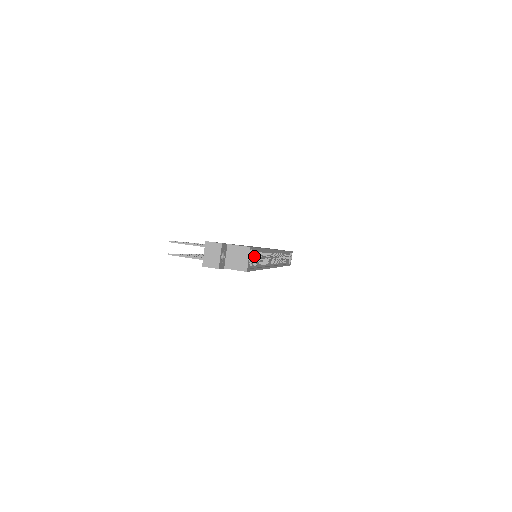
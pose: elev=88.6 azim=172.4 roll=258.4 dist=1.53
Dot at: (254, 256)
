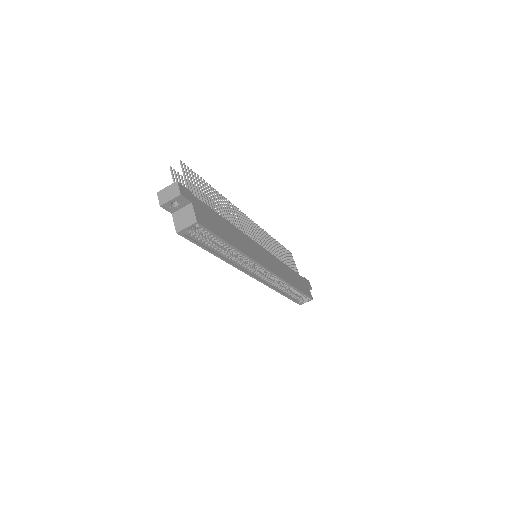
Dot at: (218, 240)
